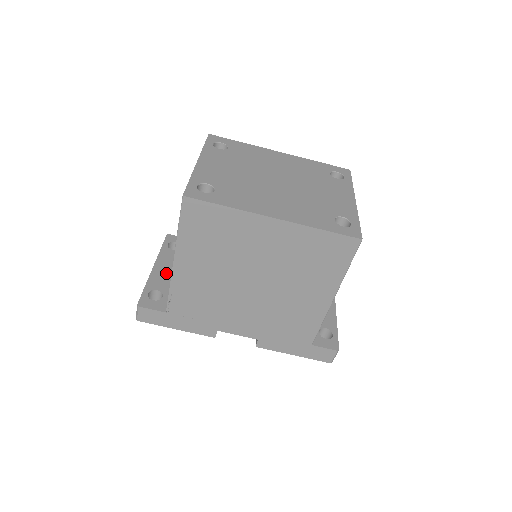
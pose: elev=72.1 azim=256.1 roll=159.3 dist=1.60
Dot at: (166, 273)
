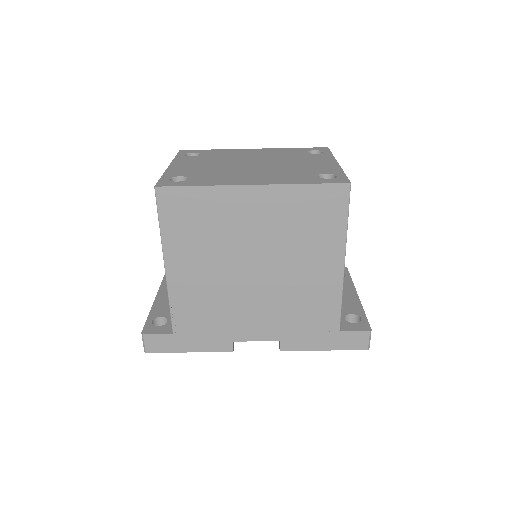
Dot at: occluded
